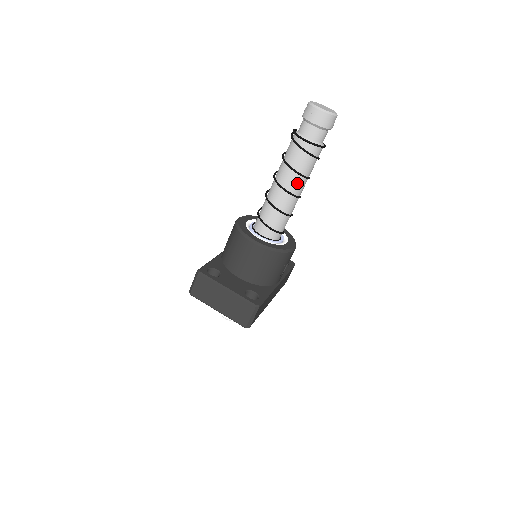
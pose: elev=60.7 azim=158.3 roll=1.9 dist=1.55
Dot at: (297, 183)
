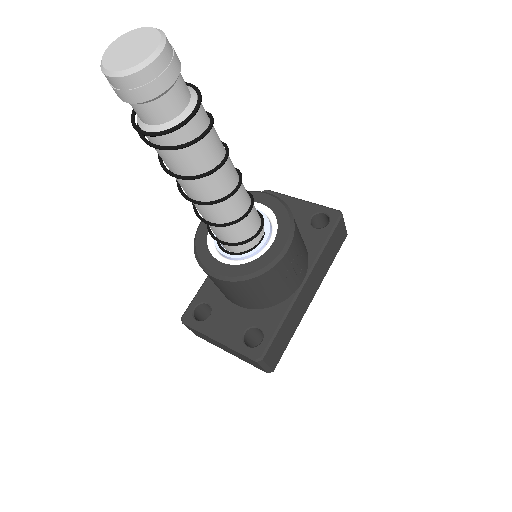
Dot at: (203, 187)
